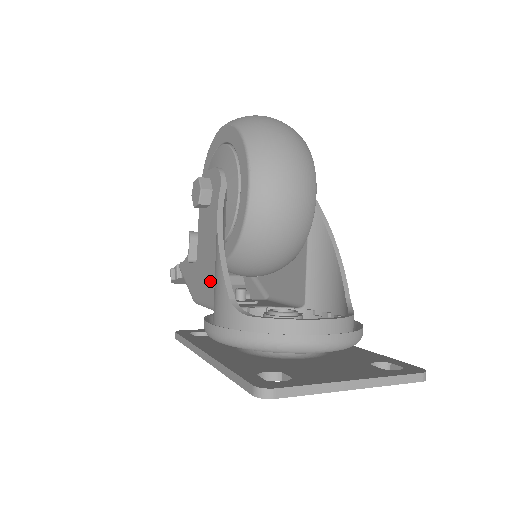
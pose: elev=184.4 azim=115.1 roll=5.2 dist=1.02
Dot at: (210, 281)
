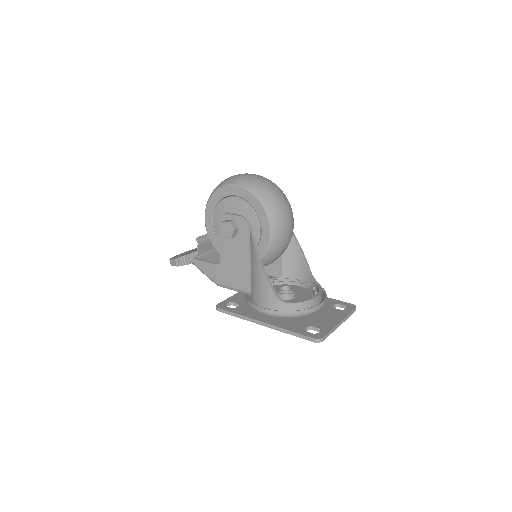
Dot at: (241, 279)
